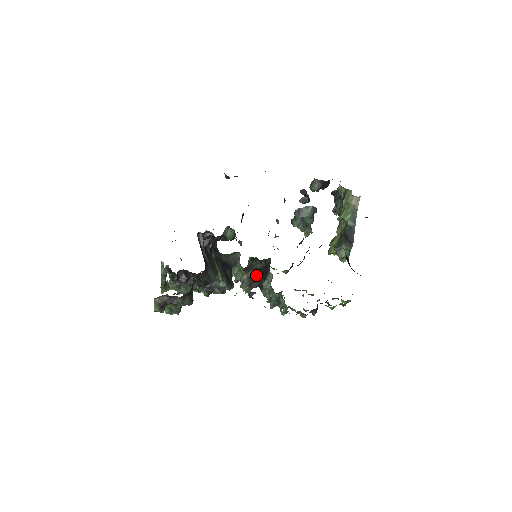
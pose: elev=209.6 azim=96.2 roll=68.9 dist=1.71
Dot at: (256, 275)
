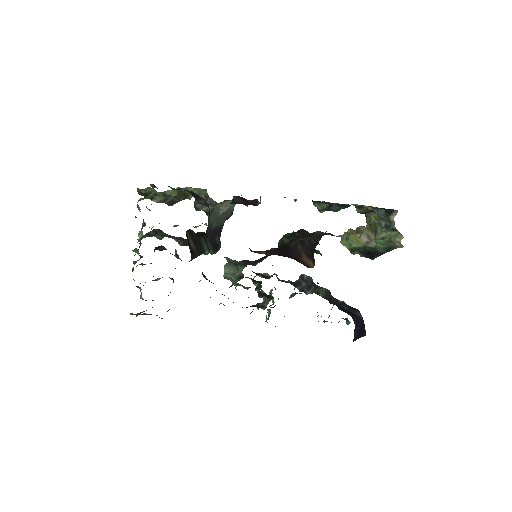
Dot at: occluded
